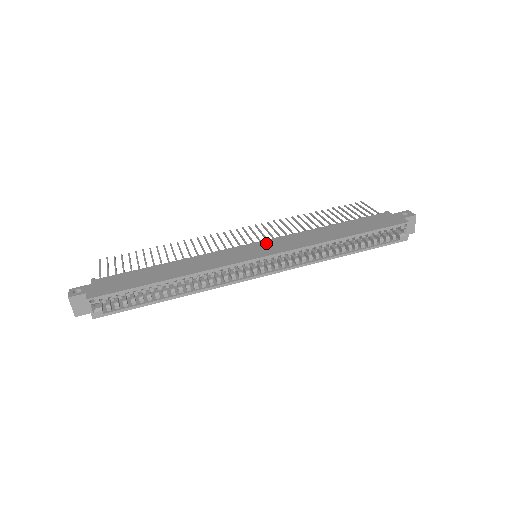
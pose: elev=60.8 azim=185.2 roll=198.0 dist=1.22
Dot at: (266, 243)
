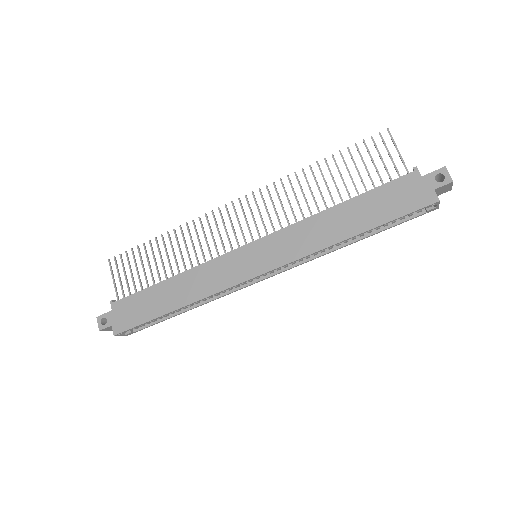
Dot at: (264, 245)
